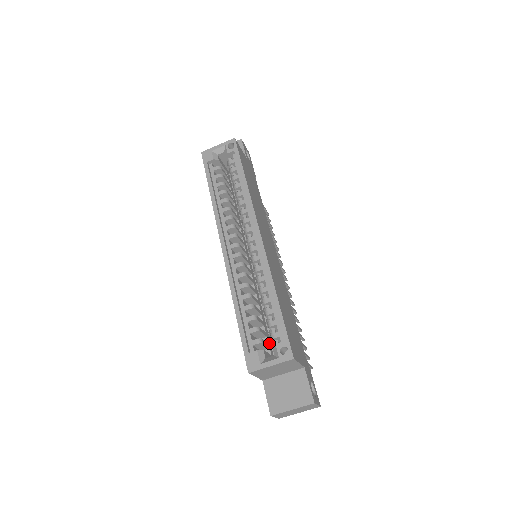
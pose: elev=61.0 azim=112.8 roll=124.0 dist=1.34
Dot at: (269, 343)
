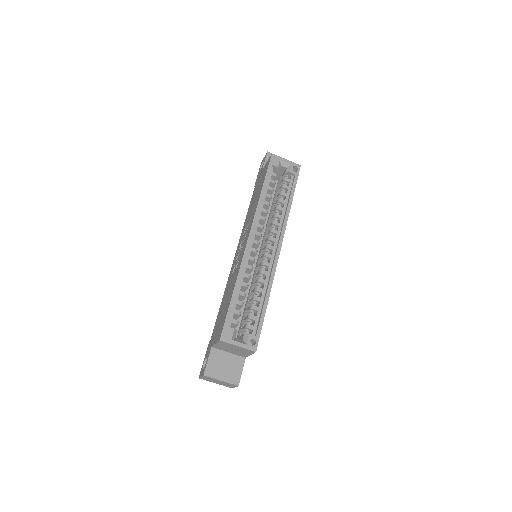
Dot at: occluded
